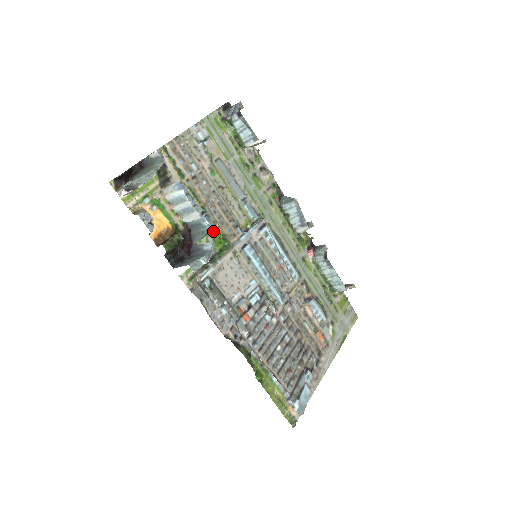
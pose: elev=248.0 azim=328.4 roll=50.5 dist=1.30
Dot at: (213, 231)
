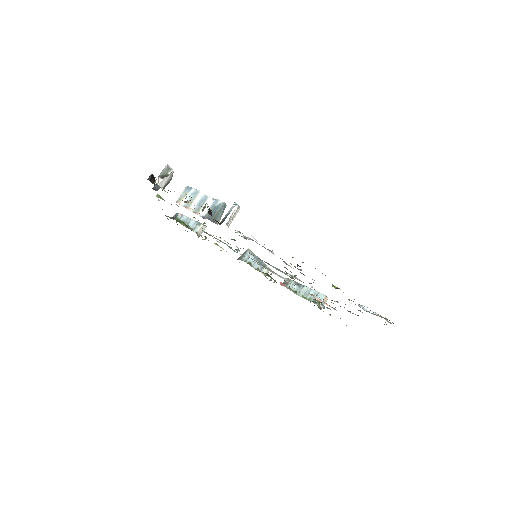
Dot at: occluded
